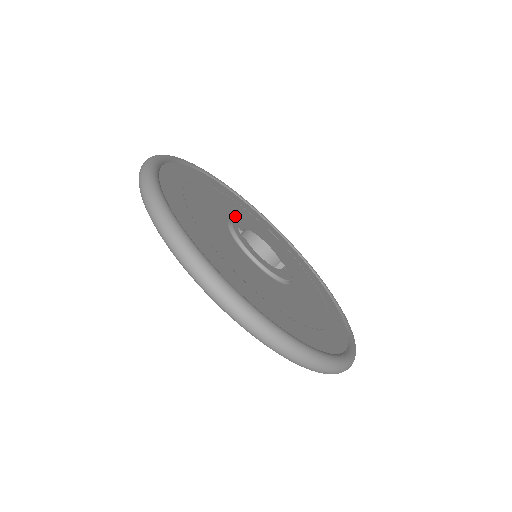
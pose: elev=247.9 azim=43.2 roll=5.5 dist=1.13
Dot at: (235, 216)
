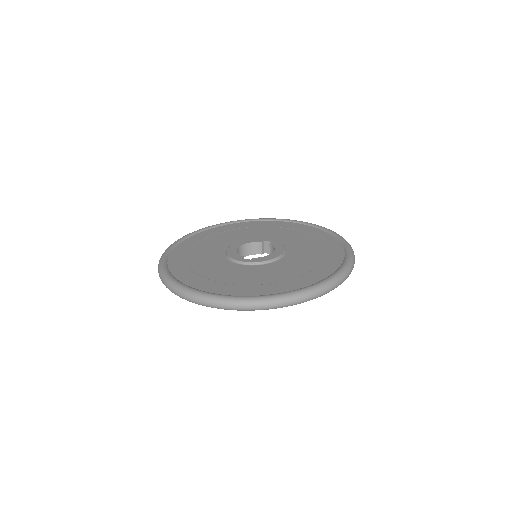
Dot at: (218, 255)
